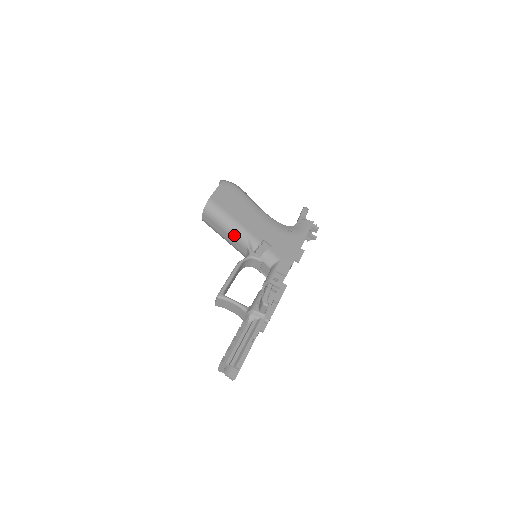
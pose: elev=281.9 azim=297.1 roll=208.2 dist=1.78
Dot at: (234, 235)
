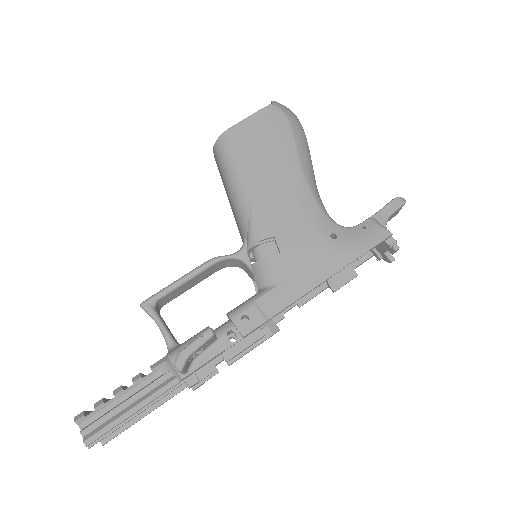
Dot at: (235, 207)
